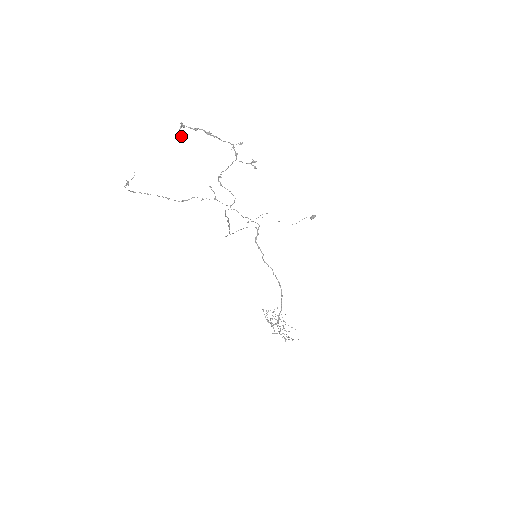
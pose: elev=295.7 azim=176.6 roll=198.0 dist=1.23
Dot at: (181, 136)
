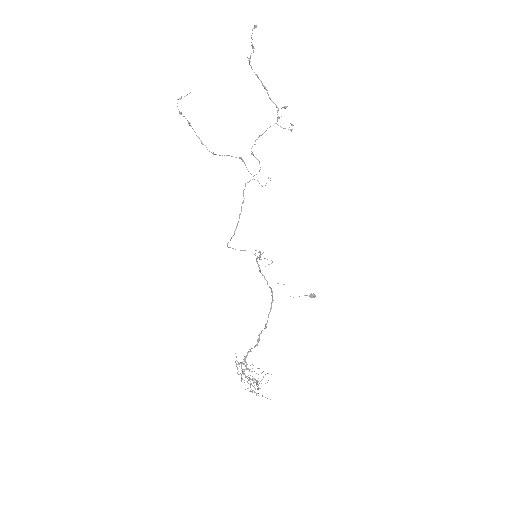
Dot at: (256, 27)
